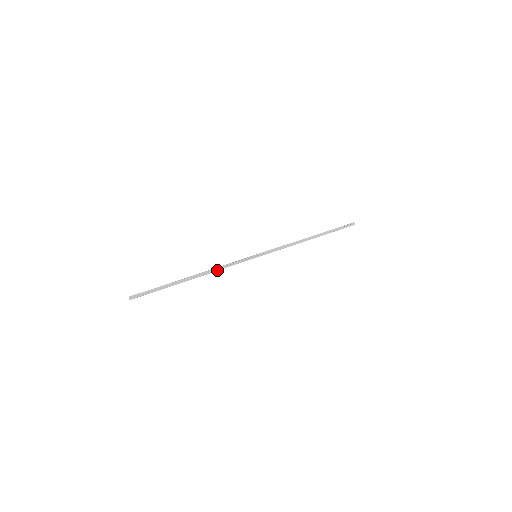
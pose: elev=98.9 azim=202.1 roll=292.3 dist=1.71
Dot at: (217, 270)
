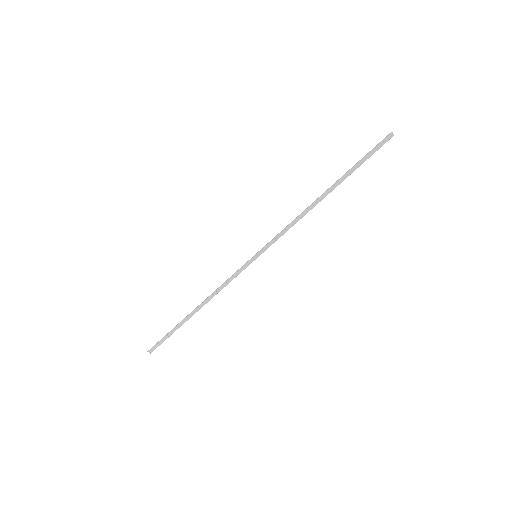
Dot at: (218, 292)
